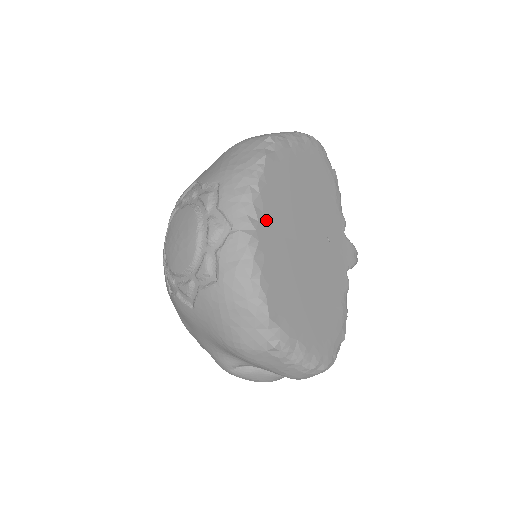
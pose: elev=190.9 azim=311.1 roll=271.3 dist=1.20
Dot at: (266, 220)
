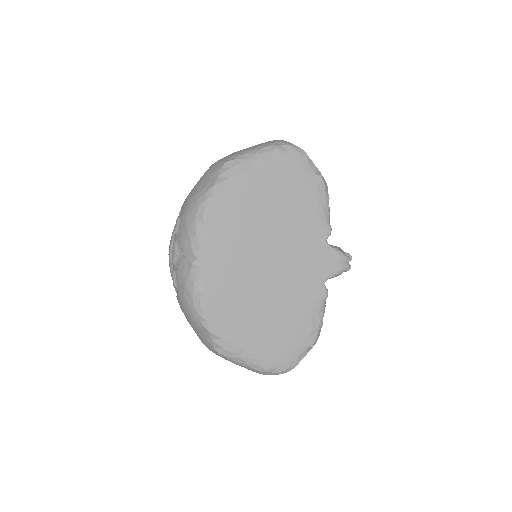
Dot at: (211, 247)
